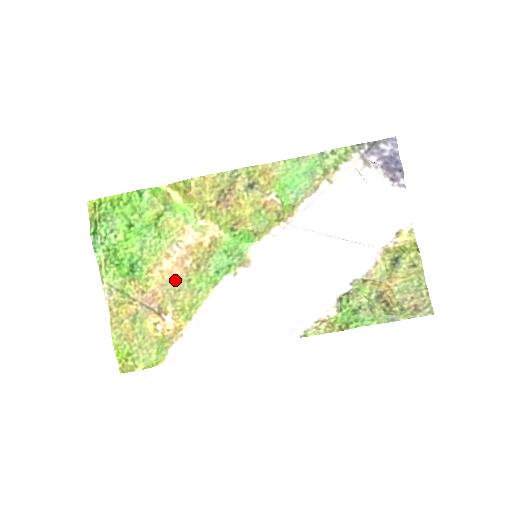
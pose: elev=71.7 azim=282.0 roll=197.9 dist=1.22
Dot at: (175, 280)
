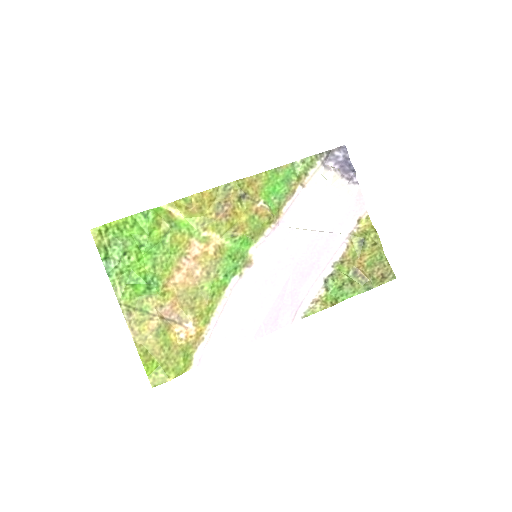
Dot at: (189, 290)
